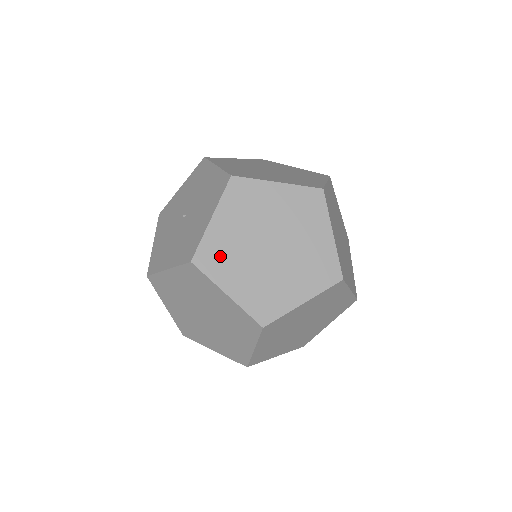
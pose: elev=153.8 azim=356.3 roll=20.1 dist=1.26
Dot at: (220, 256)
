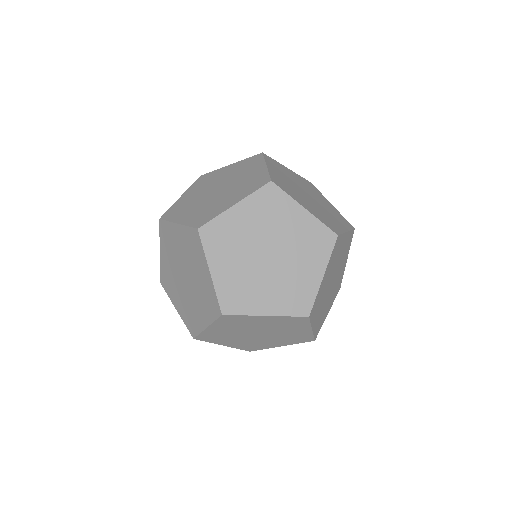
Dot at: (168, 281)
